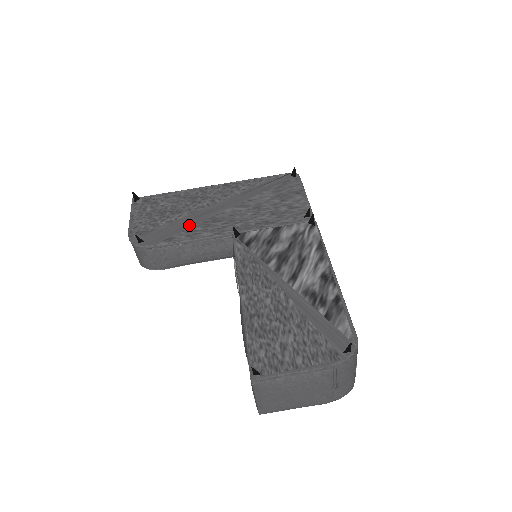
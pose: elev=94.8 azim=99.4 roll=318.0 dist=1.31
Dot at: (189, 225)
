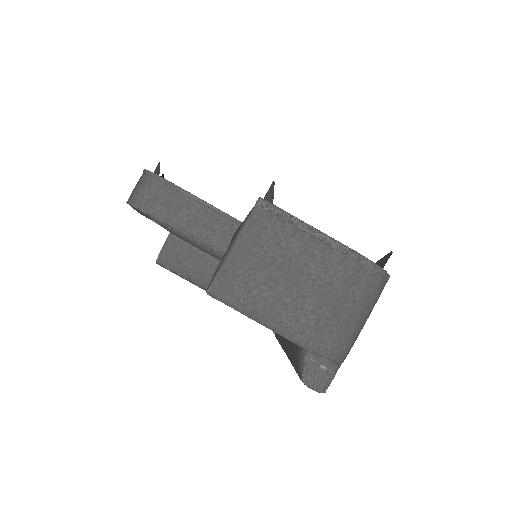
Dot at: occluded
